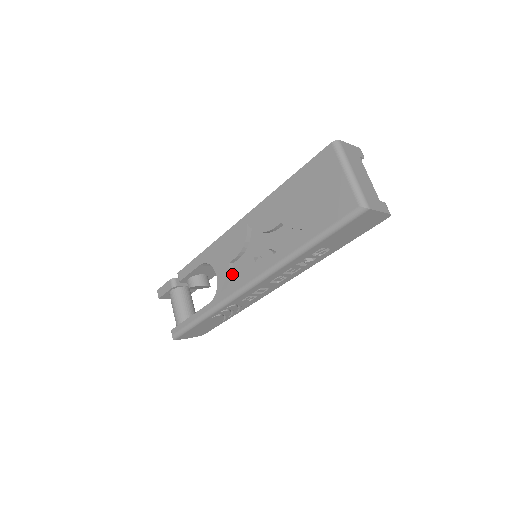
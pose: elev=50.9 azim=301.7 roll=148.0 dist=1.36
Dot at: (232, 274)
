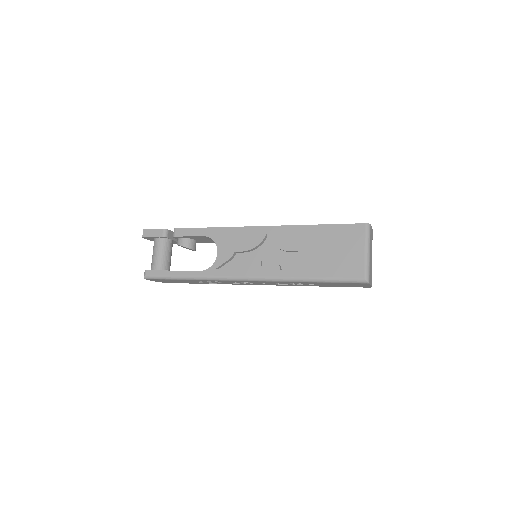
Dot at: (232, 260)
